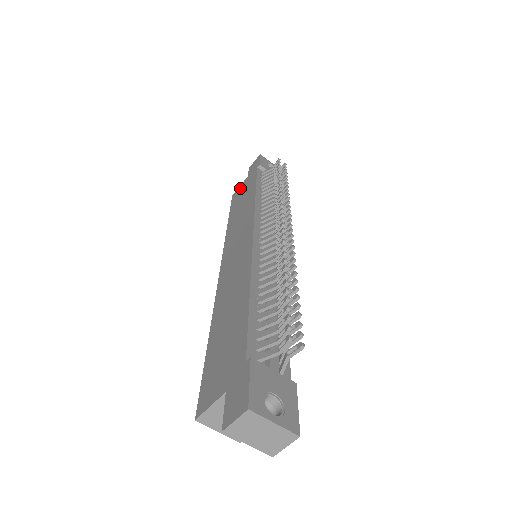
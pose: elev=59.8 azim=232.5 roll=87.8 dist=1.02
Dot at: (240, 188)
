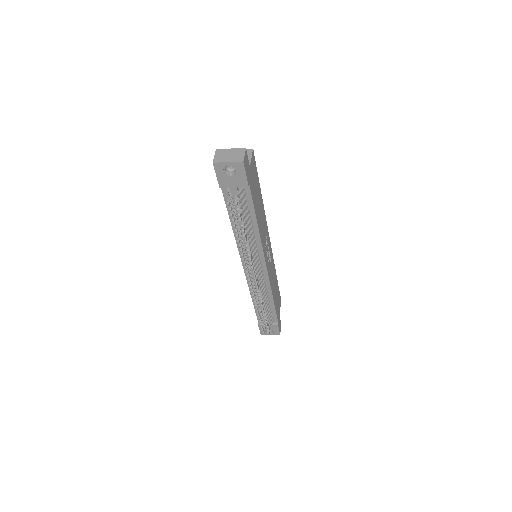
Dot at: occluded
